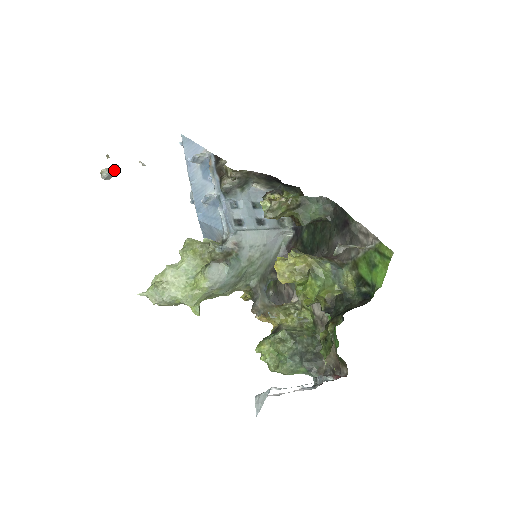
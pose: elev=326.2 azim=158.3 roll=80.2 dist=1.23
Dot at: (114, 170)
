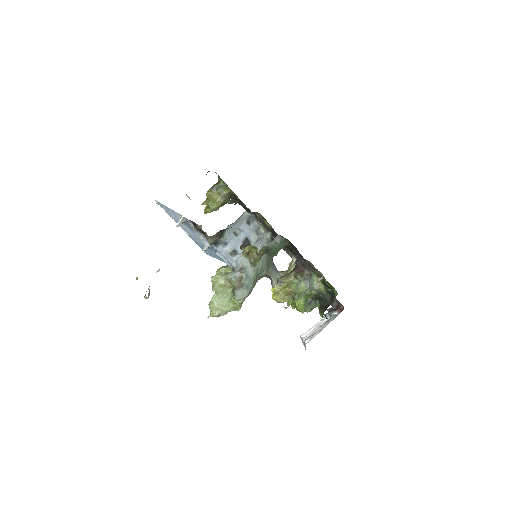
Dot at: (149, 291)
